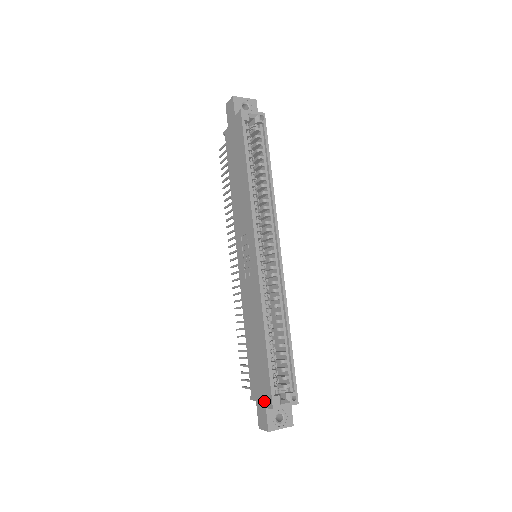
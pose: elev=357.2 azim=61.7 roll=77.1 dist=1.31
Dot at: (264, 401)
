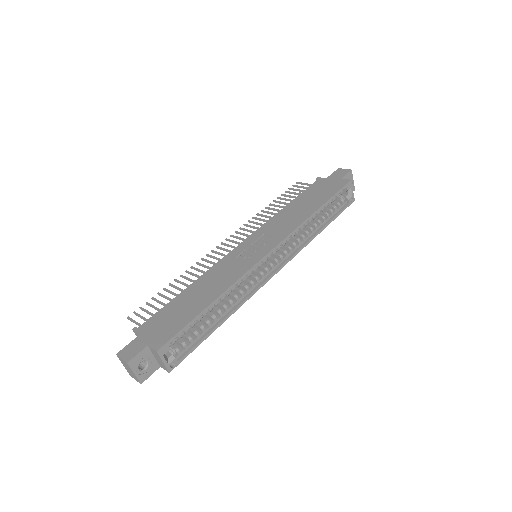
Dot at: (152, 340)
